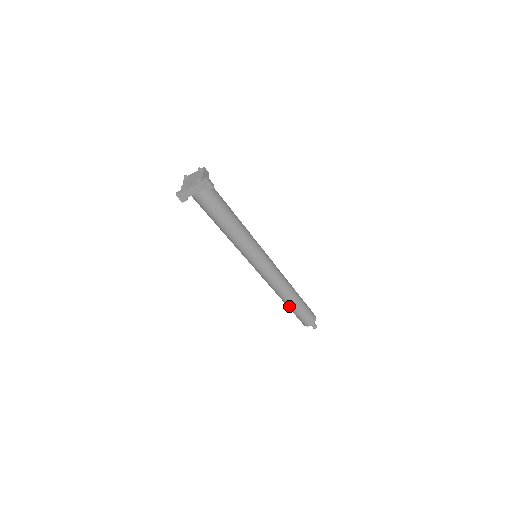
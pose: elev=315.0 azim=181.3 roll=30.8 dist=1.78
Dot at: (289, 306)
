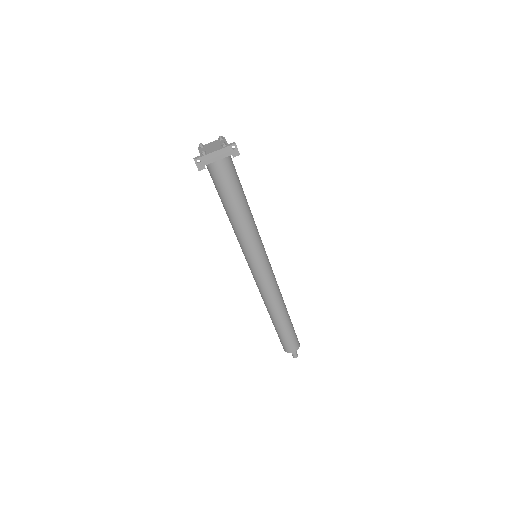
Dot at: (278, 324)
